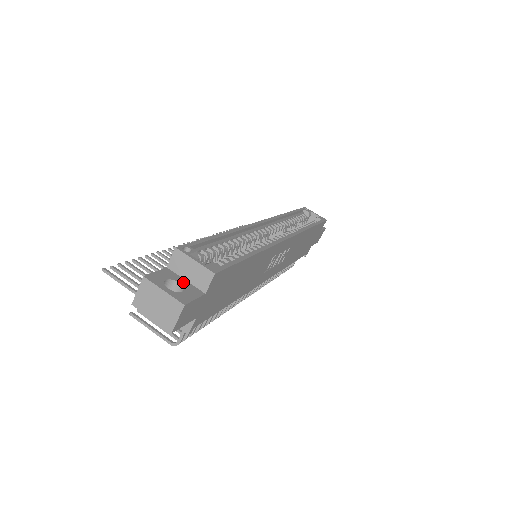
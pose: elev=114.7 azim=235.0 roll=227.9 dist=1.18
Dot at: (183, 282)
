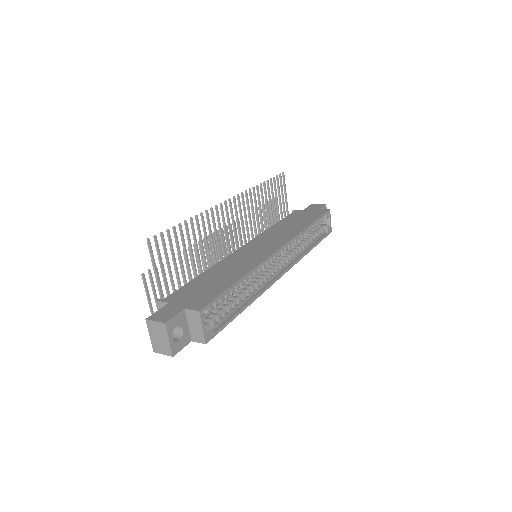
Dot at: (185, 328)
